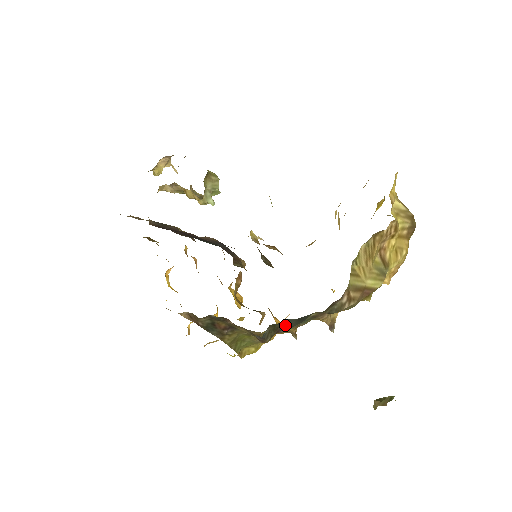
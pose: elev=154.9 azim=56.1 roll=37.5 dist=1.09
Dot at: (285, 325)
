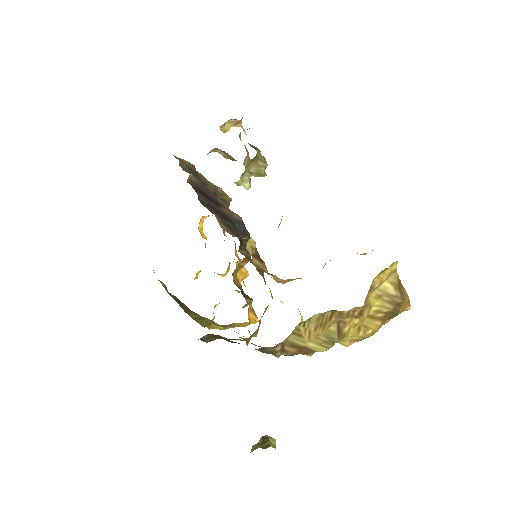
Dot at: occluded
